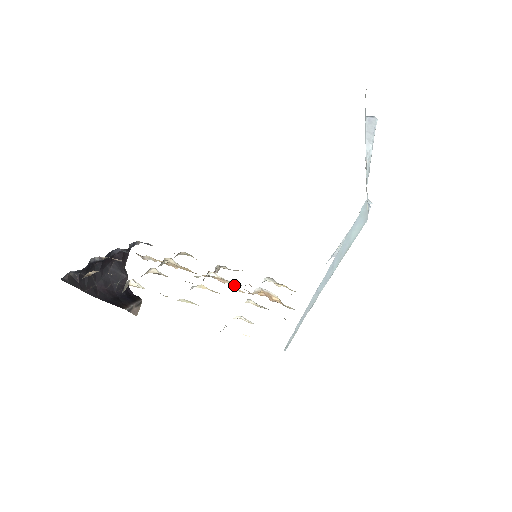
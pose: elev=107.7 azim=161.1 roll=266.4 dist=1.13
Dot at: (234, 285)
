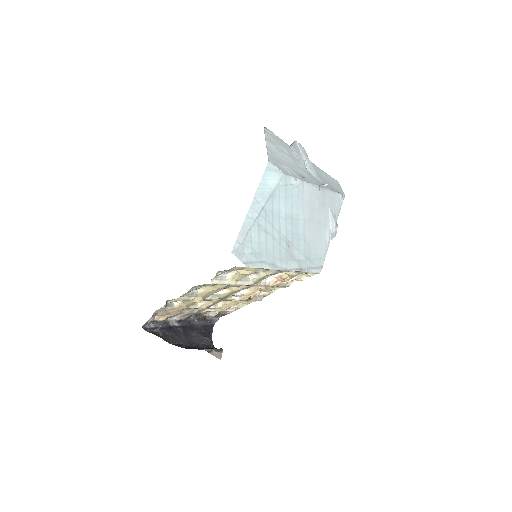
Dot at: (261, 290)
